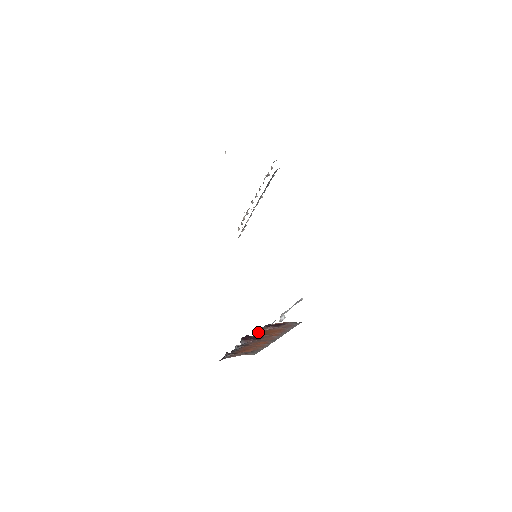
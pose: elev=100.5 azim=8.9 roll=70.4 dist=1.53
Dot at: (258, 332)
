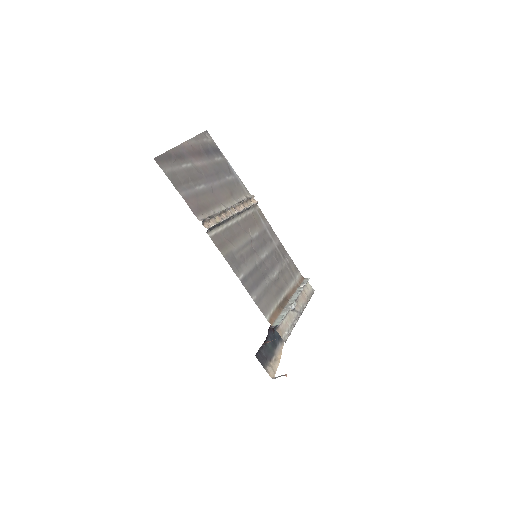
Dot at: occluded
